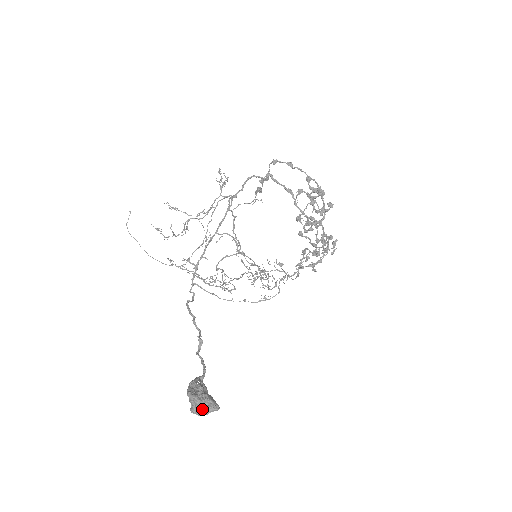
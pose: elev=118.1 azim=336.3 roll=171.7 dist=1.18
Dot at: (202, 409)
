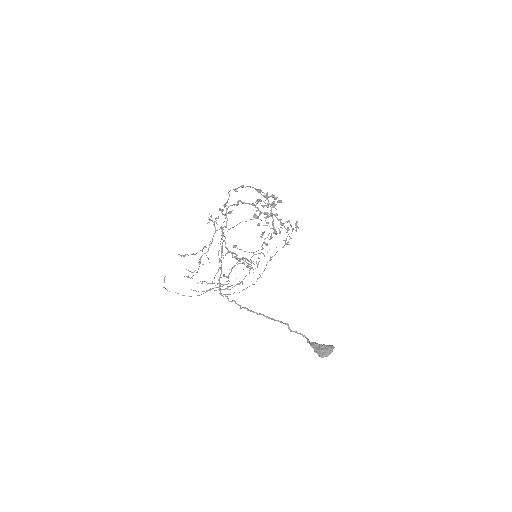
Dot at: (329, 353)
